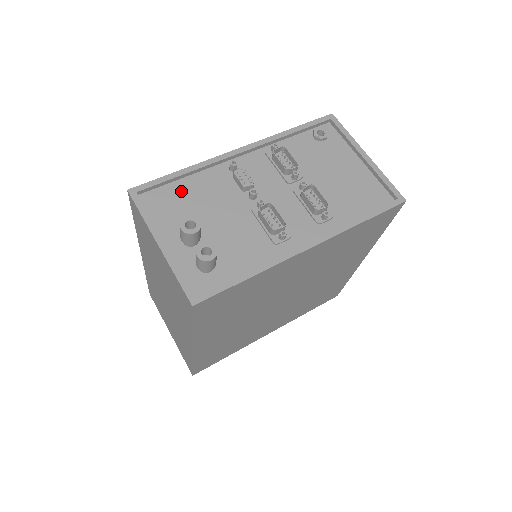
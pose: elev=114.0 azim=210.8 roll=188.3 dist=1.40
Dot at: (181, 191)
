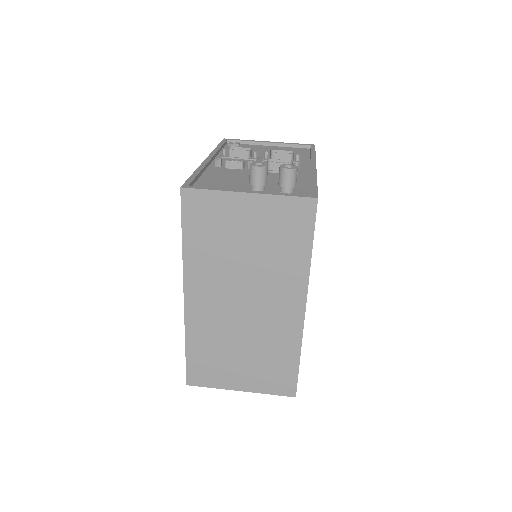
Dot at: (210, 180)
